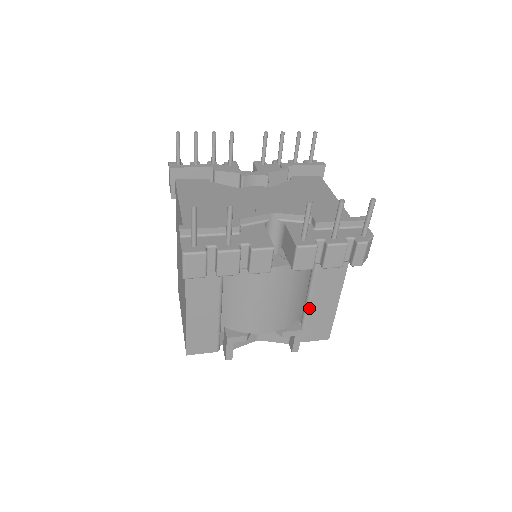
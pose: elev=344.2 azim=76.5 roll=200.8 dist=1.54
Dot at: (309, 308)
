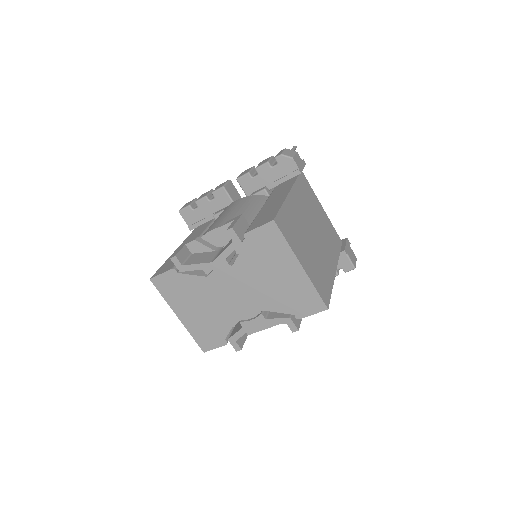
Dot at: (259, 213)
